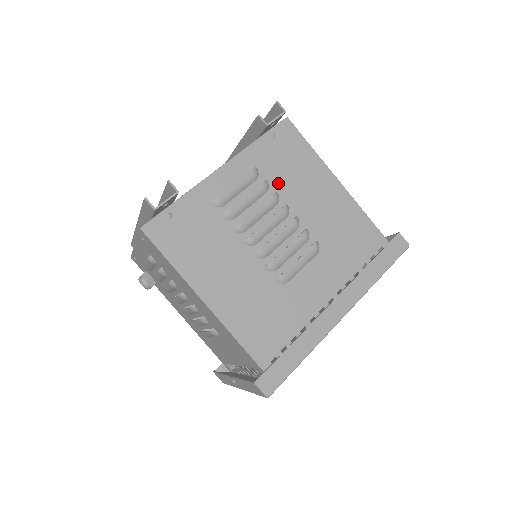
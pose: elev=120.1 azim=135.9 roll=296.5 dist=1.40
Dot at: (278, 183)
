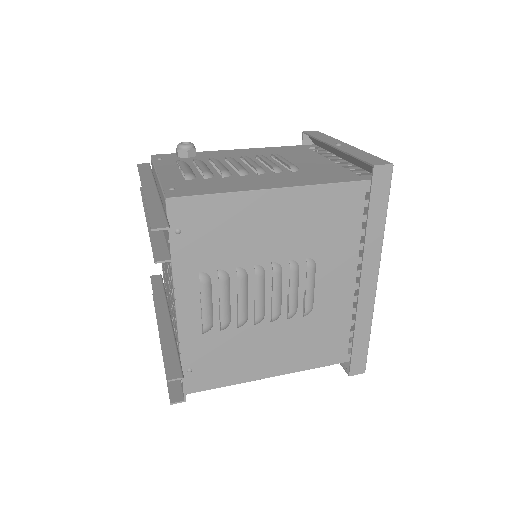
Dot at: (229, 260)
